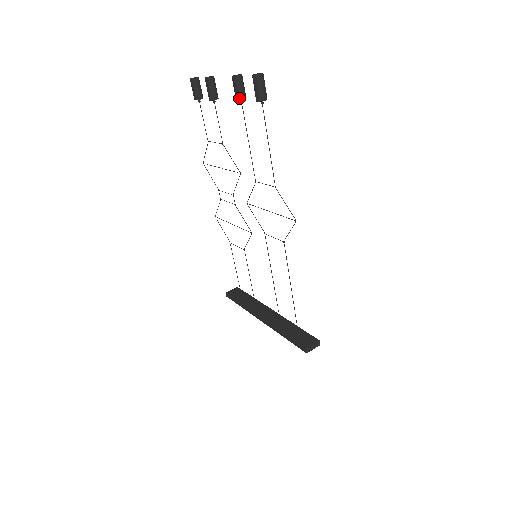
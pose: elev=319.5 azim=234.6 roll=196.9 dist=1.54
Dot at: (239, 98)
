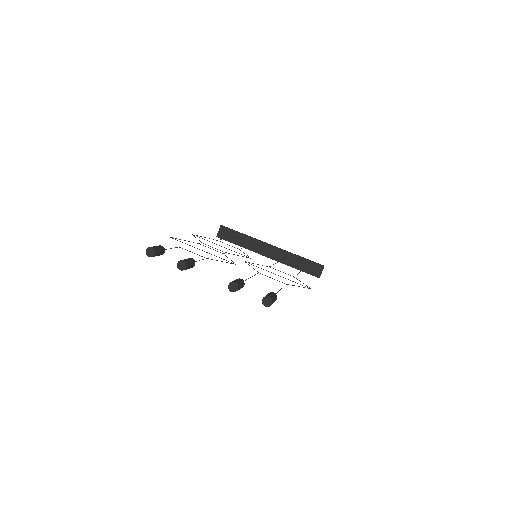
Dot at: occluded
